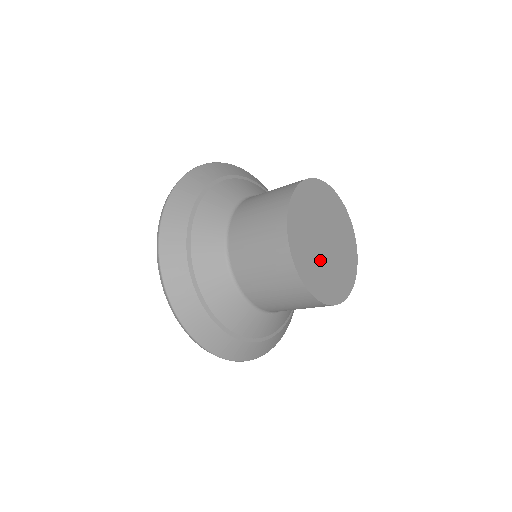
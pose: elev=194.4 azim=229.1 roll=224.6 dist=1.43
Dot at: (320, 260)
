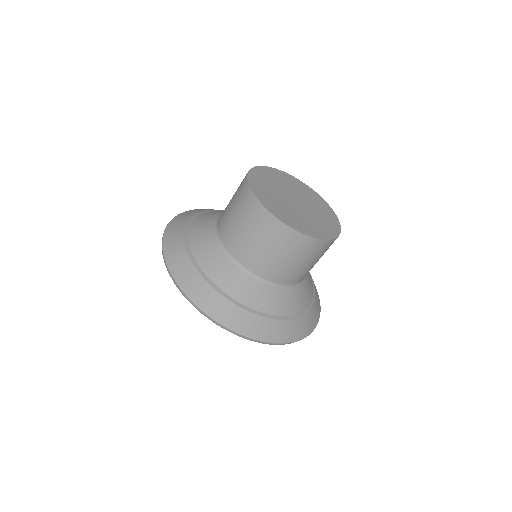
Dot at: (301, 214)
